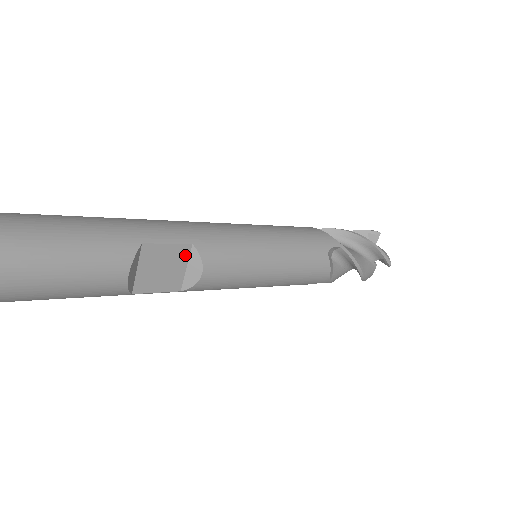
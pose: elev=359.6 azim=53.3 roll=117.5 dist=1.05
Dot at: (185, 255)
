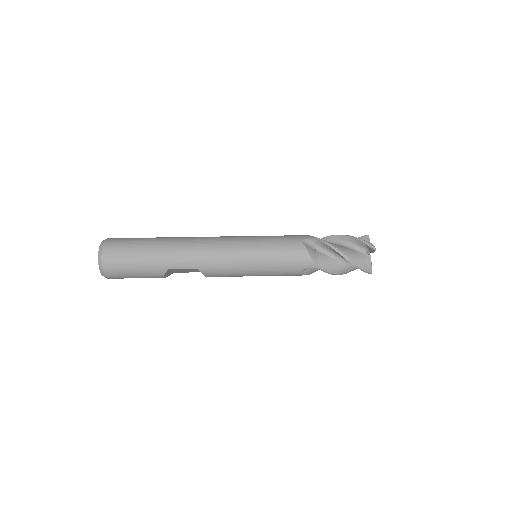
Dot at: occluded
